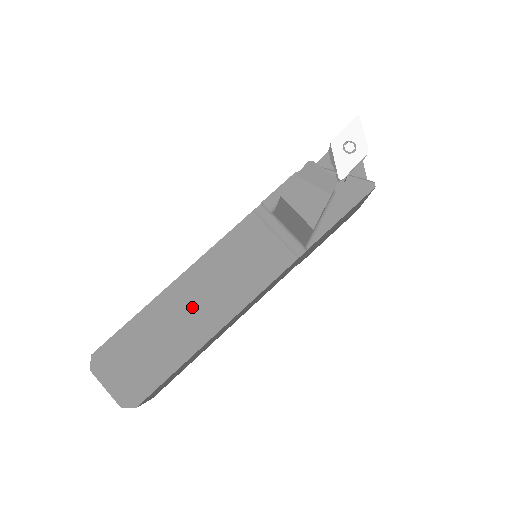
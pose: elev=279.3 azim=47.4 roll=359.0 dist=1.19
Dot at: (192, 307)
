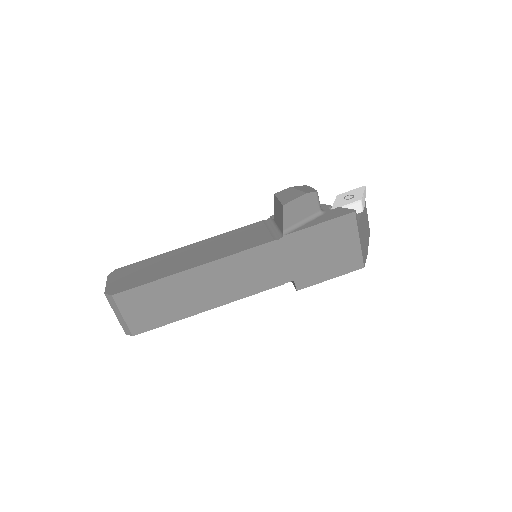
Dot at: (189, 256)
